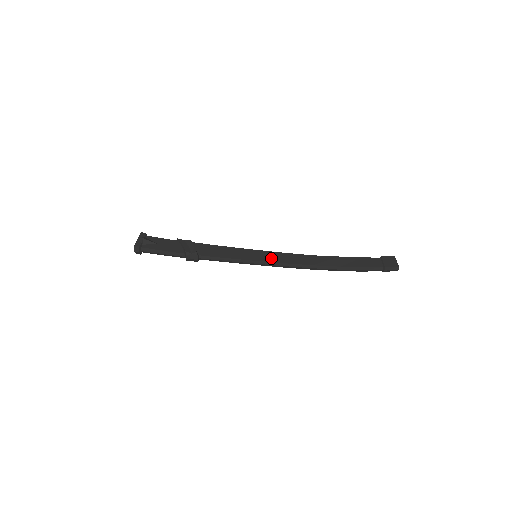
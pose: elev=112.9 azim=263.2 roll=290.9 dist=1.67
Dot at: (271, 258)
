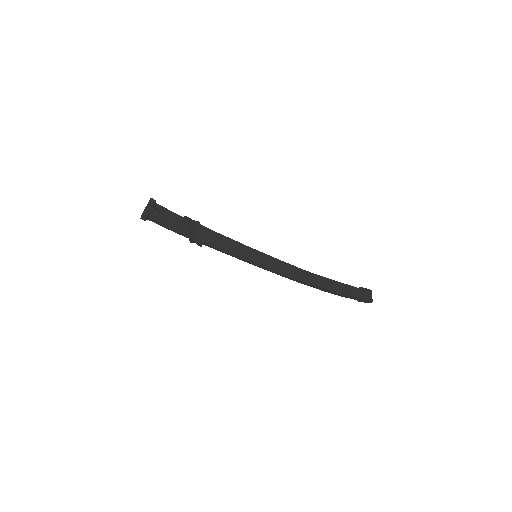
Dot at: (270, 264)
